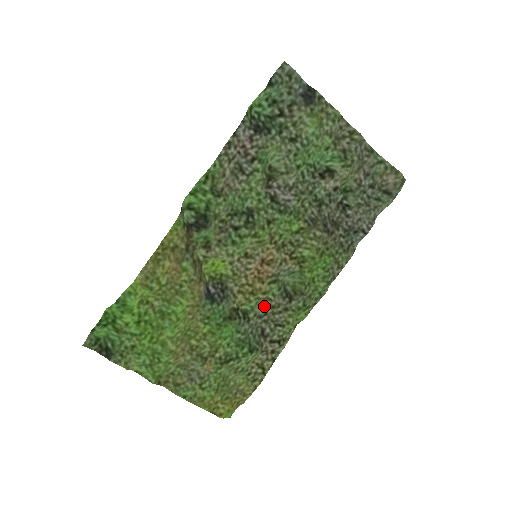
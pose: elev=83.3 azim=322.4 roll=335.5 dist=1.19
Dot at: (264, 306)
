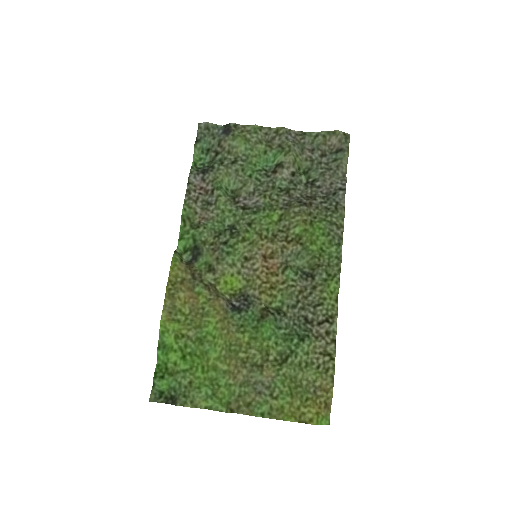
Dot at: (291, 295)
